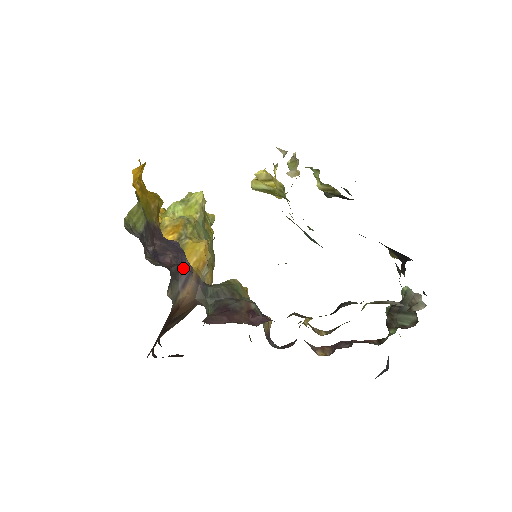
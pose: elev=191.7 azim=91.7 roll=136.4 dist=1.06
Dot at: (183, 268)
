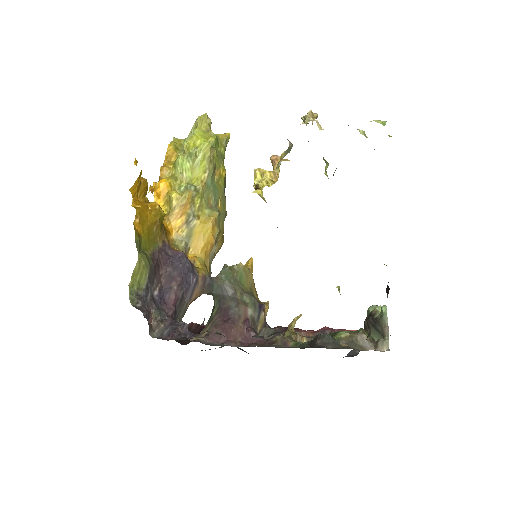
Dot at: (188, 288)
